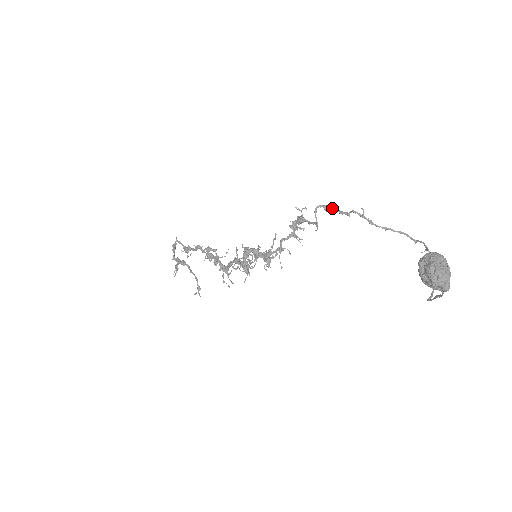
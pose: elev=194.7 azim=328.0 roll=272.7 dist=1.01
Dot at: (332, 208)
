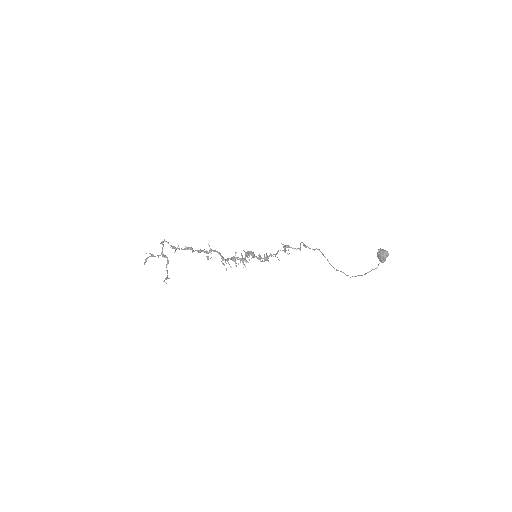
Dot at: (306, 246)
